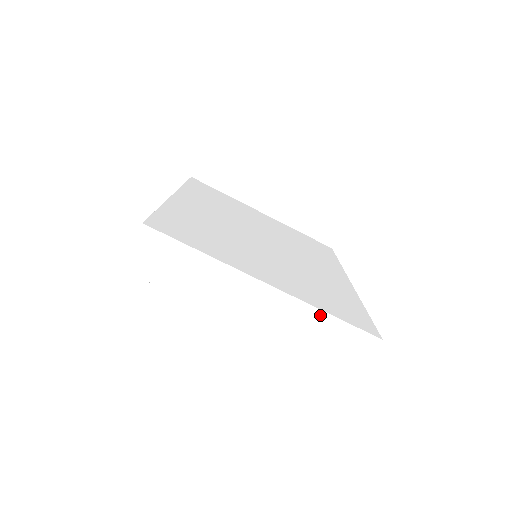
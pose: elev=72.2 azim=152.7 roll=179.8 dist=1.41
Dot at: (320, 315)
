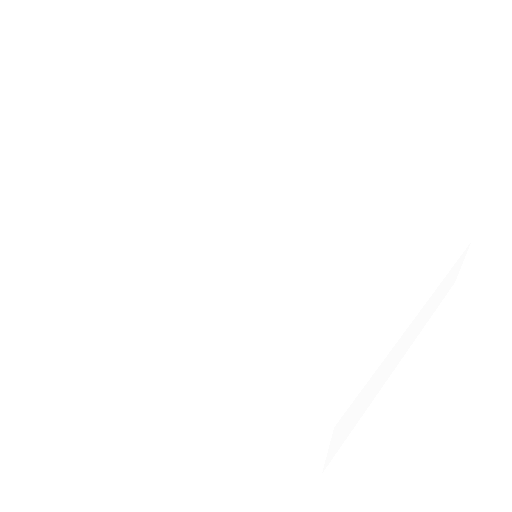
Dot at: (445, 279)
